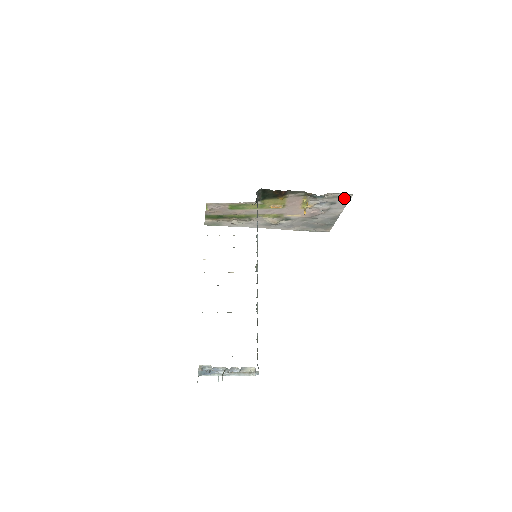
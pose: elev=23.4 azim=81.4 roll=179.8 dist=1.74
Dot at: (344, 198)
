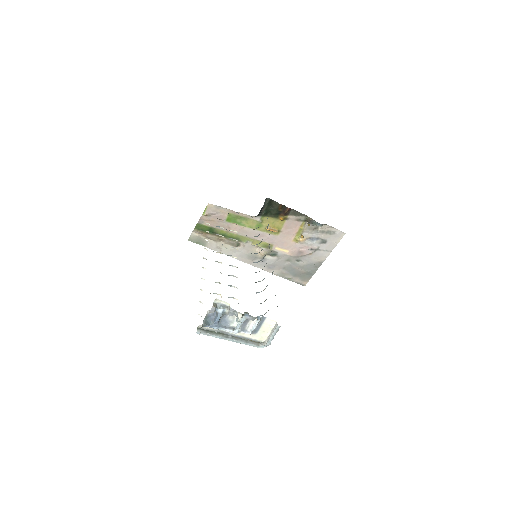
Dot at: (336, 237)
